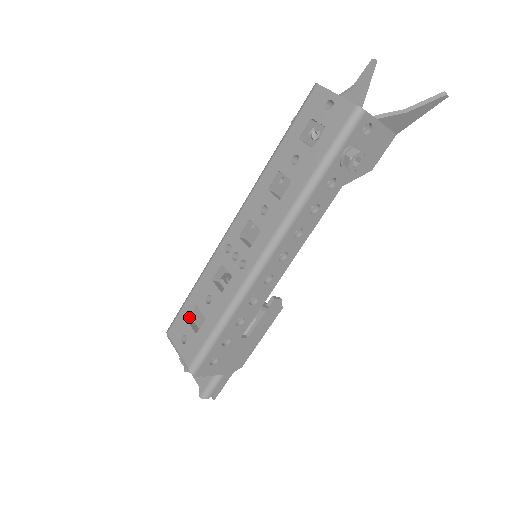
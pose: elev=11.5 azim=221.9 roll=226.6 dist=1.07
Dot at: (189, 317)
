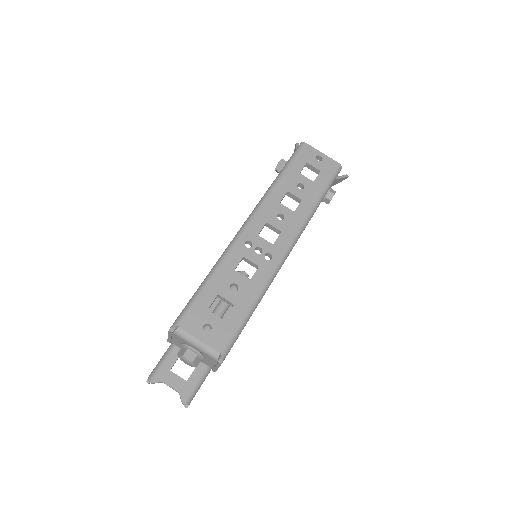
Dot at: occluded
